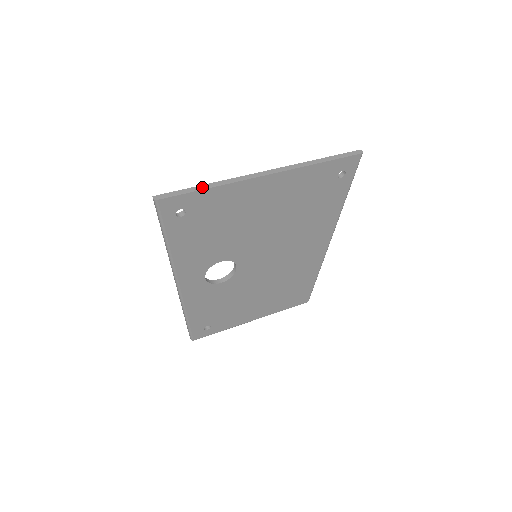
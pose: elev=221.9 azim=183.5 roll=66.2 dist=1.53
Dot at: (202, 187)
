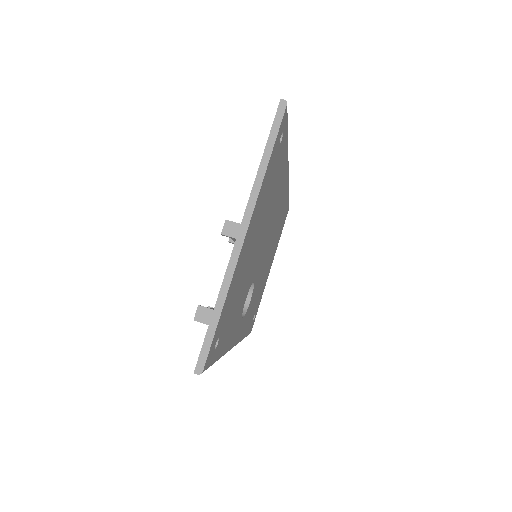
Dot at: (216, 315)
